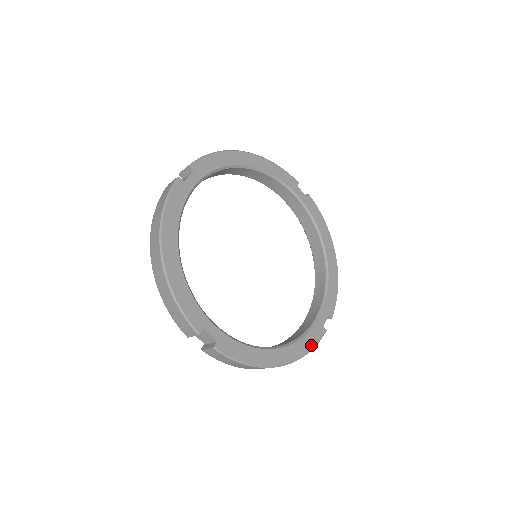
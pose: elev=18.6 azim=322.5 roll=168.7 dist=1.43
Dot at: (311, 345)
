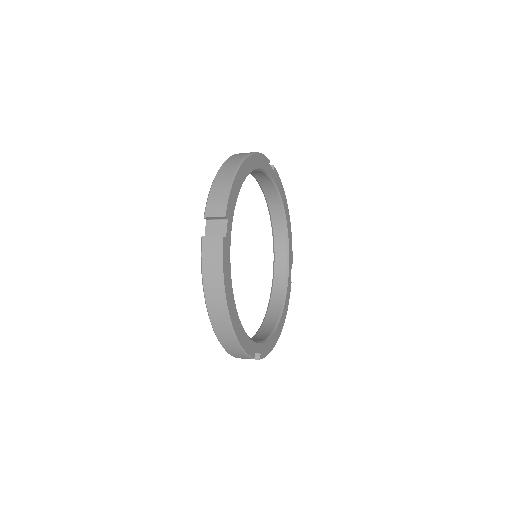
Dot at: (288, 302)
